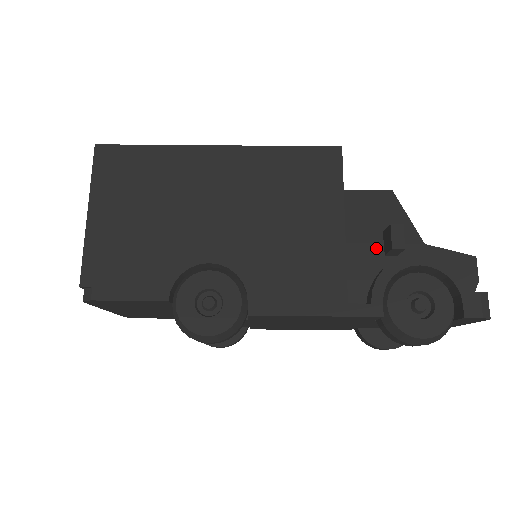
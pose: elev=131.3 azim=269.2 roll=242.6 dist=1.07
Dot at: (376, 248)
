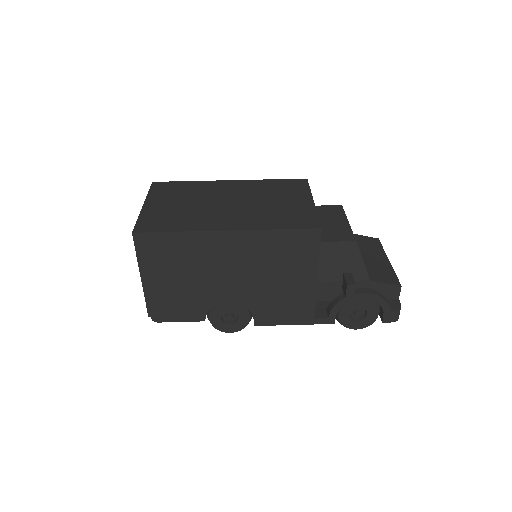
Dot at: (337, 284)
